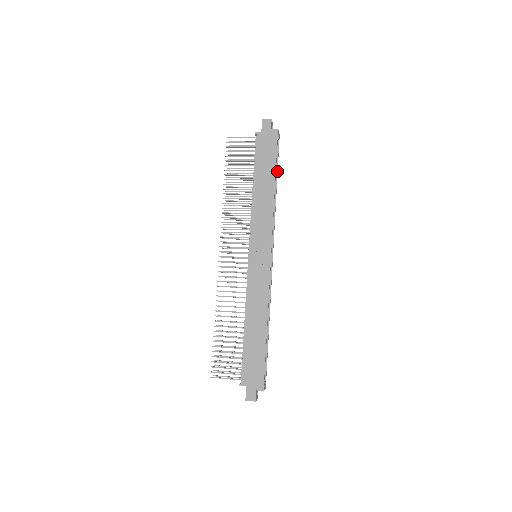
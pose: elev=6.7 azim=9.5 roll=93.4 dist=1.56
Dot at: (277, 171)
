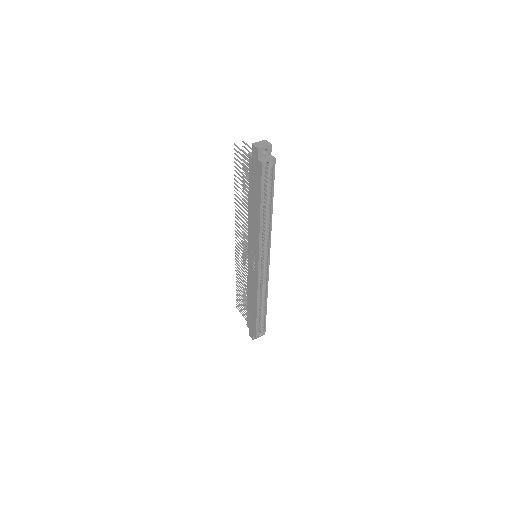
Dot at: (272, 195)
